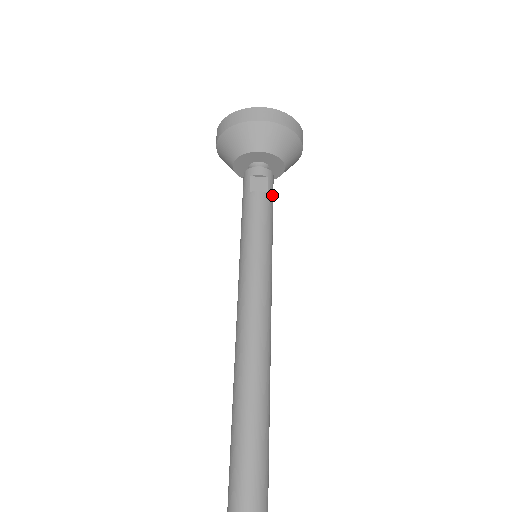
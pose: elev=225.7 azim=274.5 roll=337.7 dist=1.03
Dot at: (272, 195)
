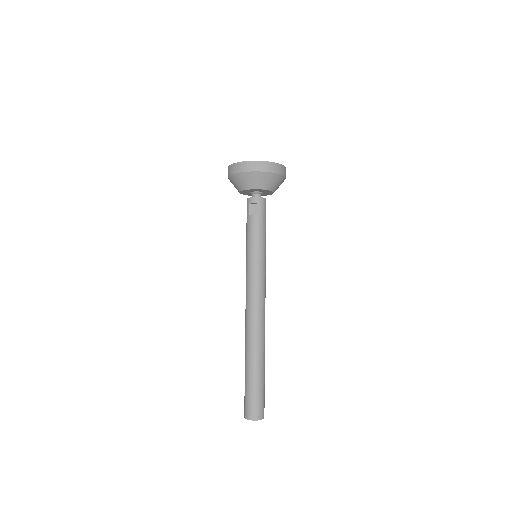
Dot at: (264, 214)
